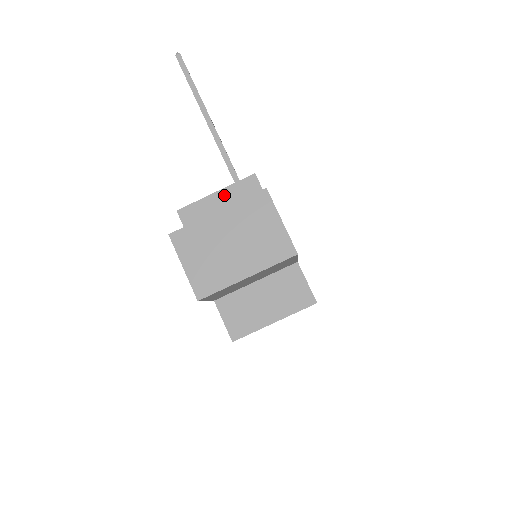
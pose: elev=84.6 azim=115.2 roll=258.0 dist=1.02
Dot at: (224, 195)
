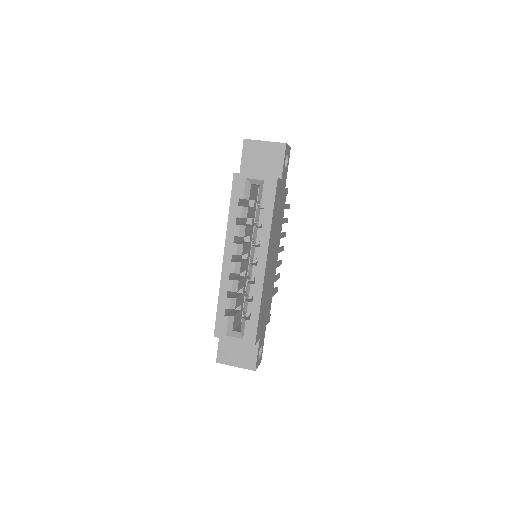
Dot at: occluded
